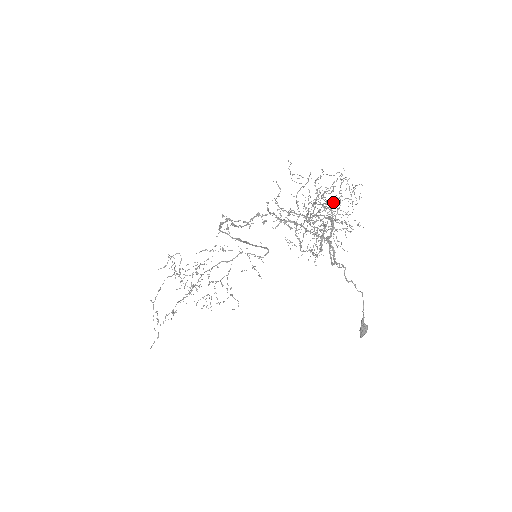
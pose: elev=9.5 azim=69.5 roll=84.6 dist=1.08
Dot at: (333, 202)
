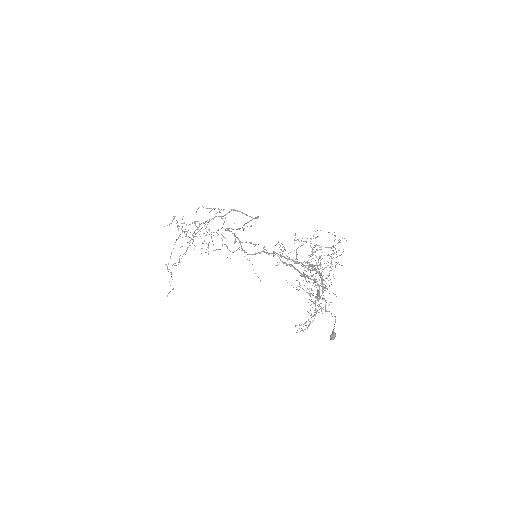
Dot at: occluded
